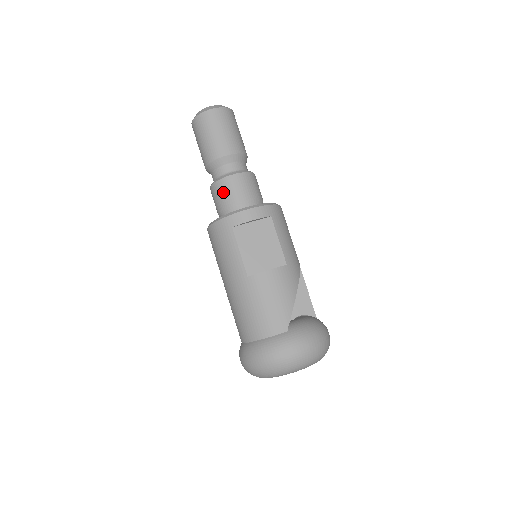
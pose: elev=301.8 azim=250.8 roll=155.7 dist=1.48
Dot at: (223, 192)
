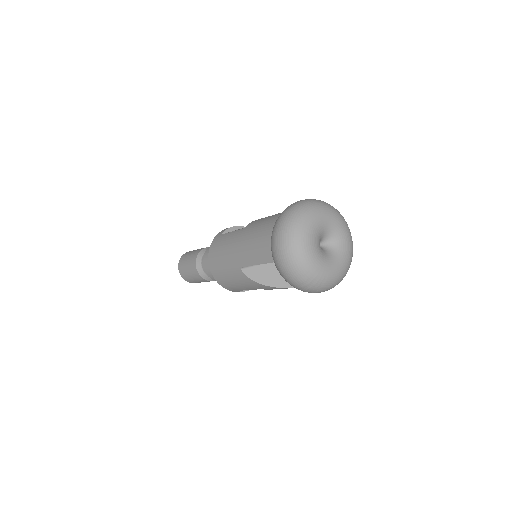
Dot at: occluded
